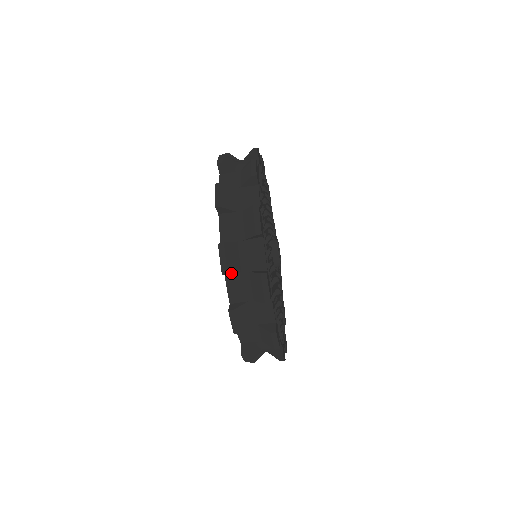
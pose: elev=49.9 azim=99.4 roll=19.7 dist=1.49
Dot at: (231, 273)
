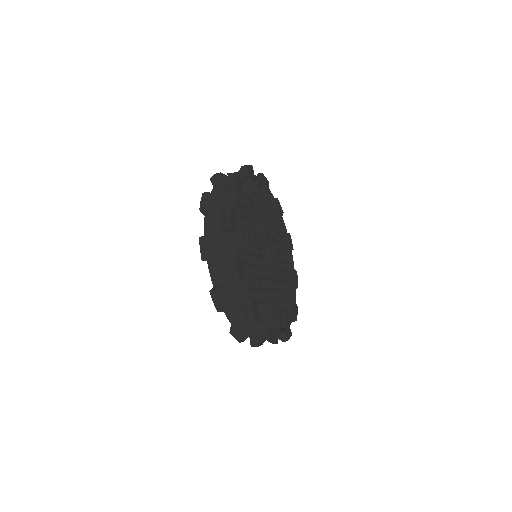
Dot at: (209, 260)
